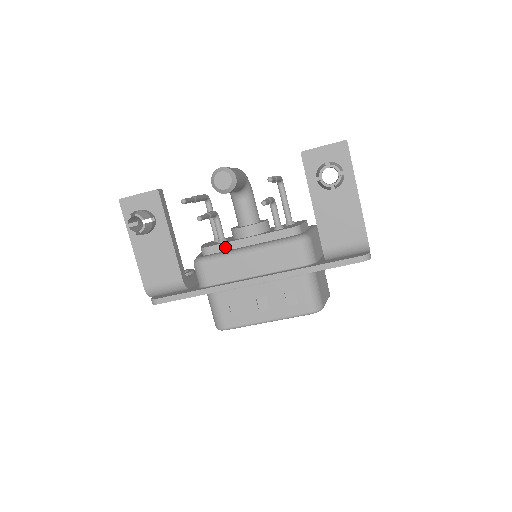
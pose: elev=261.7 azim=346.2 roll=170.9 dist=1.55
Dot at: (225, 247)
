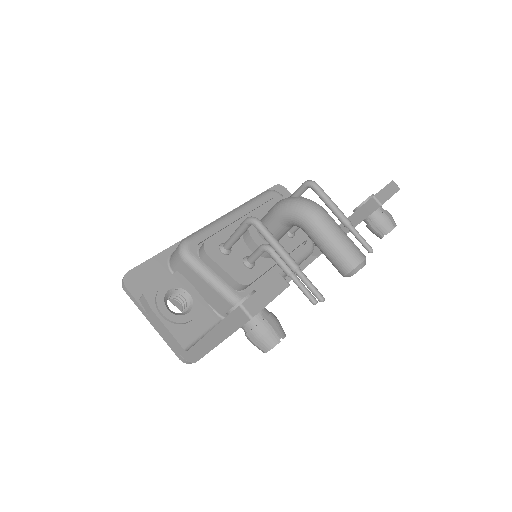
Dot at: occluded
